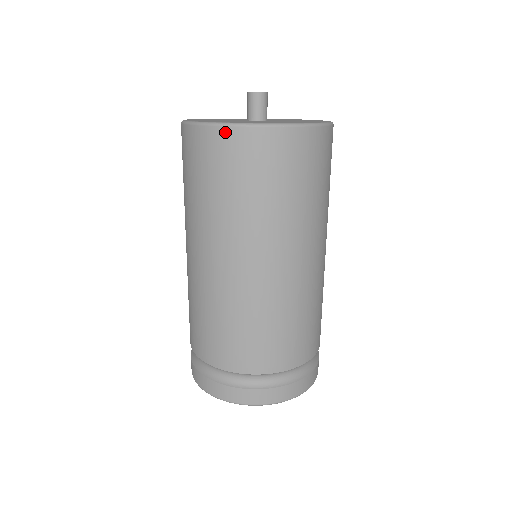
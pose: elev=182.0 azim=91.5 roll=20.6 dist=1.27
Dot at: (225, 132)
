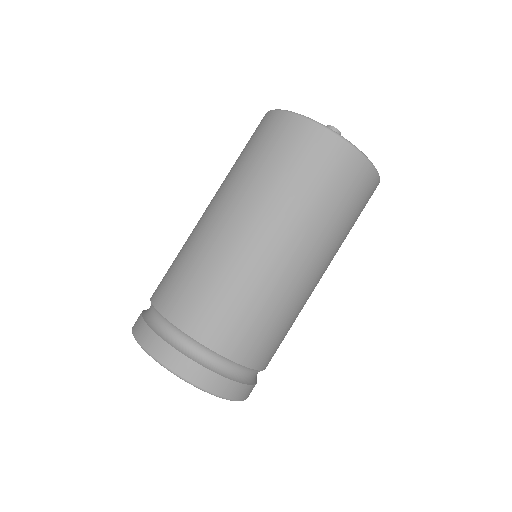
Dot at: (265, 116)
